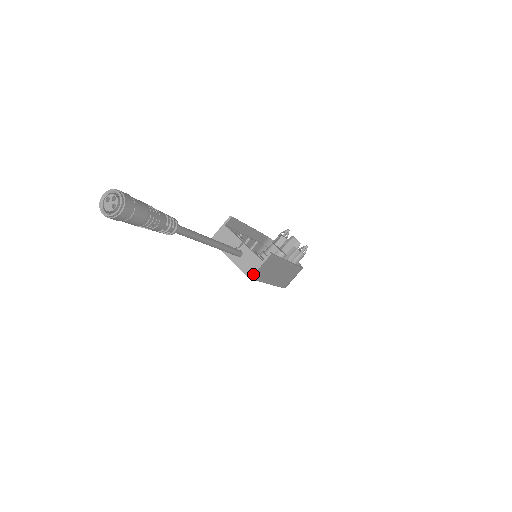
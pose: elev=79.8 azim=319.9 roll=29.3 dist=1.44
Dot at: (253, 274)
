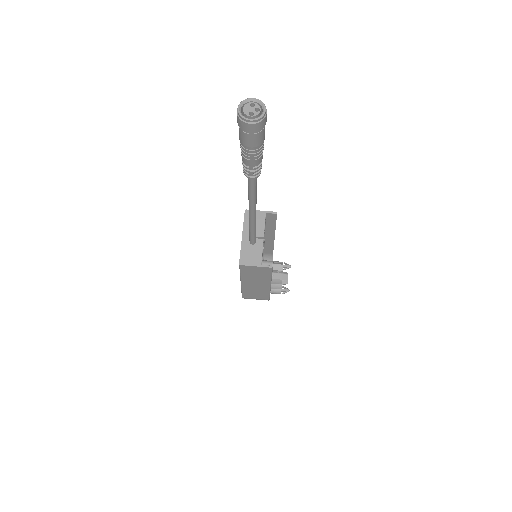
Dot at: (245, 265)
